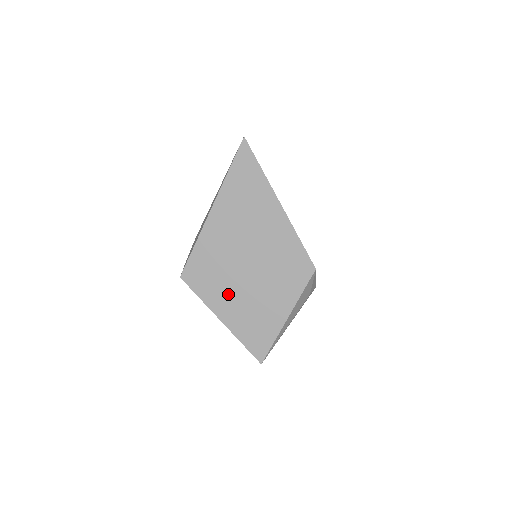
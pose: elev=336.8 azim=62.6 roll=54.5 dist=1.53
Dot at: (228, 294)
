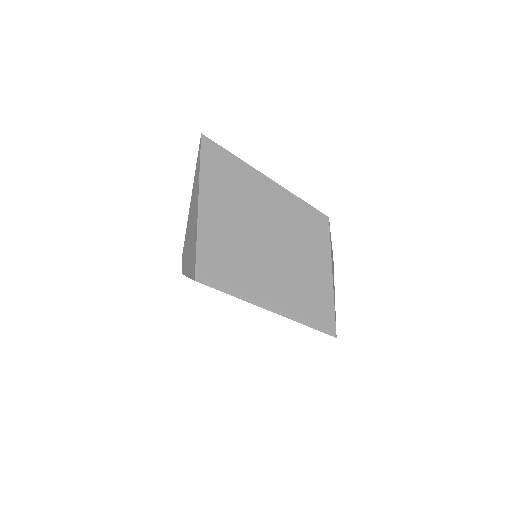
Dot at: (258, 276)
